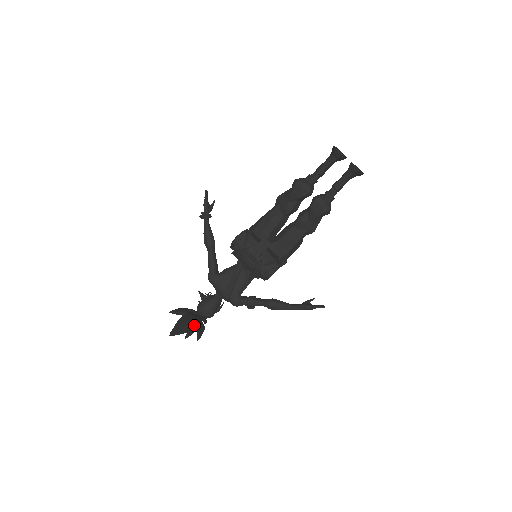
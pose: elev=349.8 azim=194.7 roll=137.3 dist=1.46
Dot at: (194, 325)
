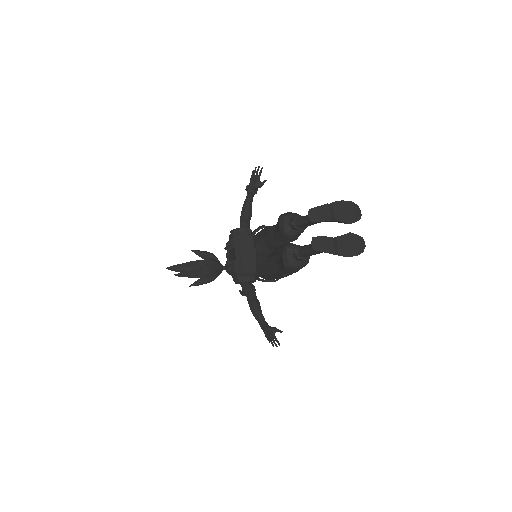
Dot at: (193, 273)
